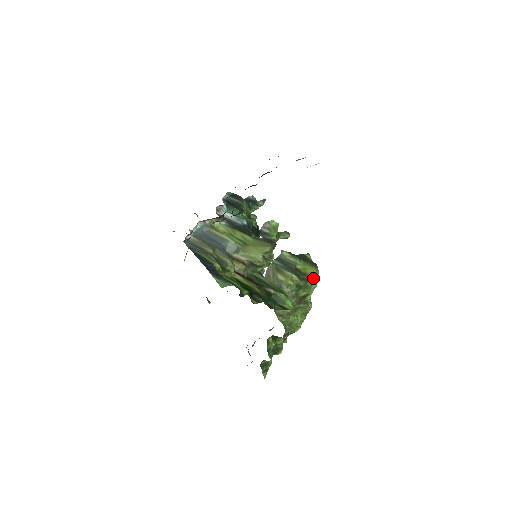
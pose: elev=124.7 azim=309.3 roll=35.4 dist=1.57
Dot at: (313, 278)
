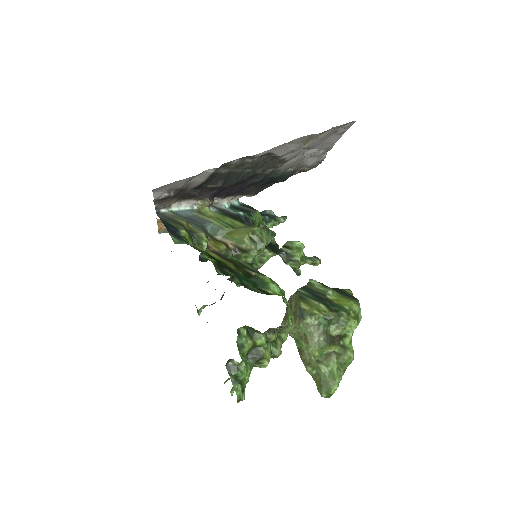
Dot at: (351, 313)
